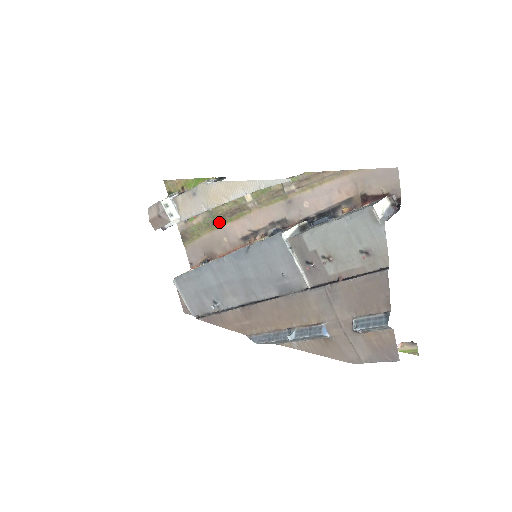
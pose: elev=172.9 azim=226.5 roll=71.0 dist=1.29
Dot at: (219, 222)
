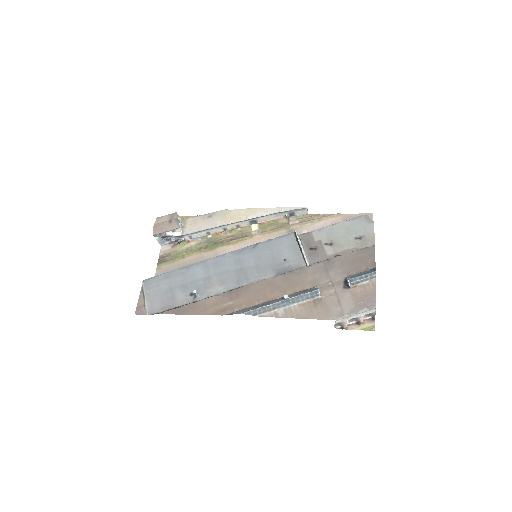
Dot at: (214, 246)
